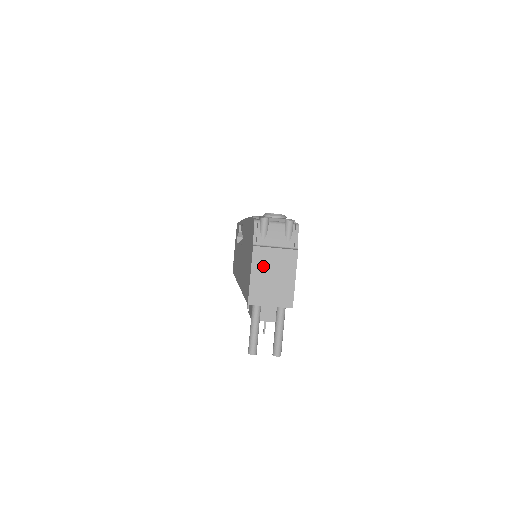
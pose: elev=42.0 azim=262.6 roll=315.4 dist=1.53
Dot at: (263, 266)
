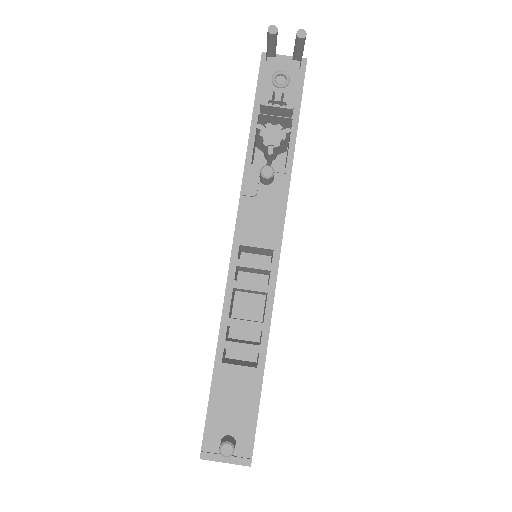
Dot at: occluded
